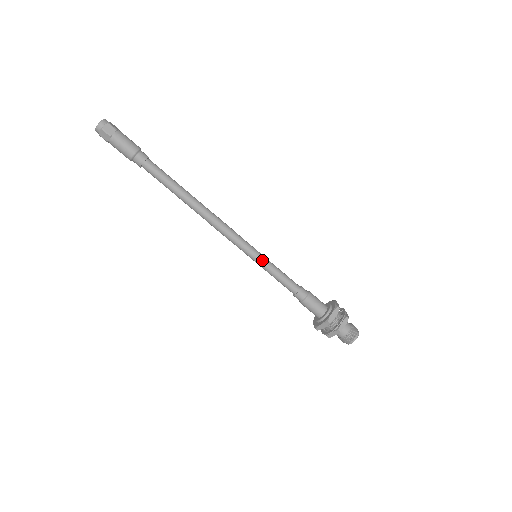
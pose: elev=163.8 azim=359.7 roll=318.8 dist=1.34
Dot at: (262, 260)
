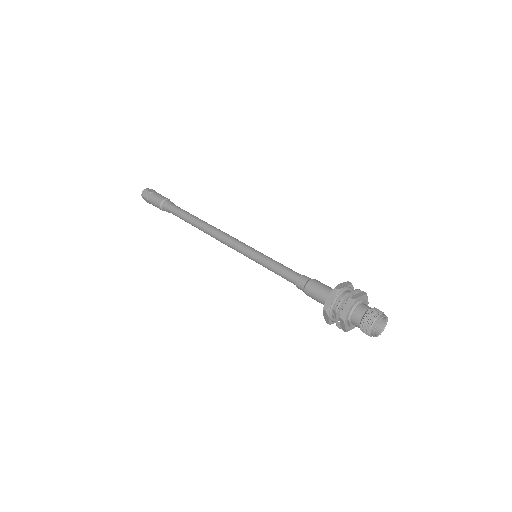
Dot at: (261, 254)
